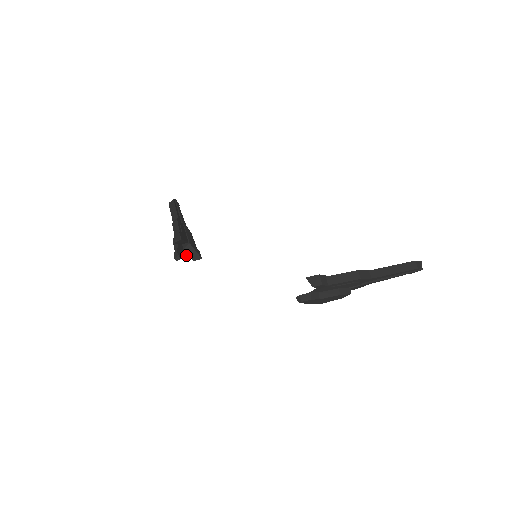
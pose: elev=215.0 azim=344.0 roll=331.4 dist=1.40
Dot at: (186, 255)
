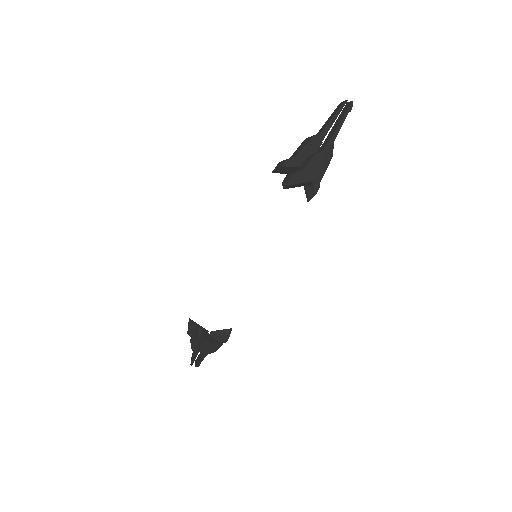
Dot at: (216, 341)
